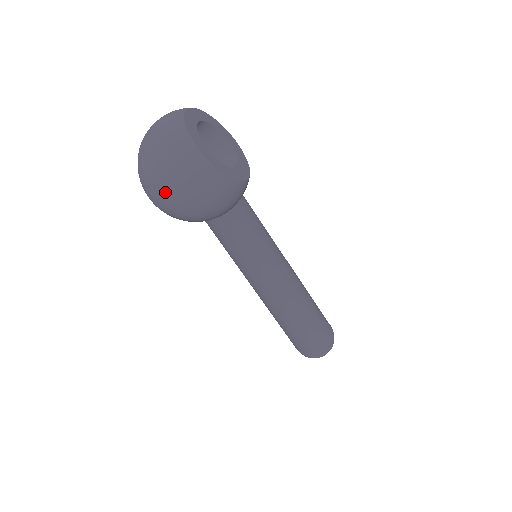
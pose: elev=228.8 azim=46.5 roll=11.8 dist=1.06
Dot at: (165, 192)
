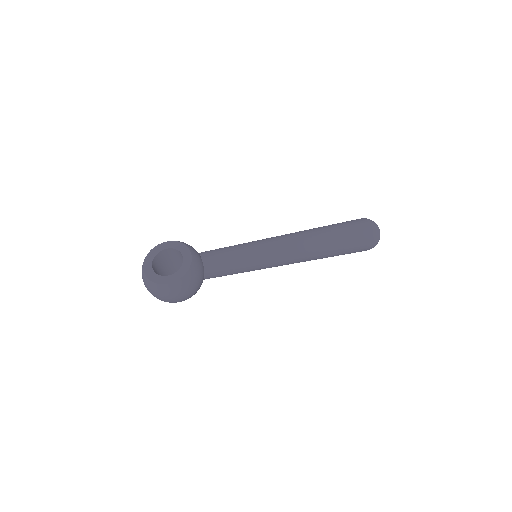
Dot at: occluded
